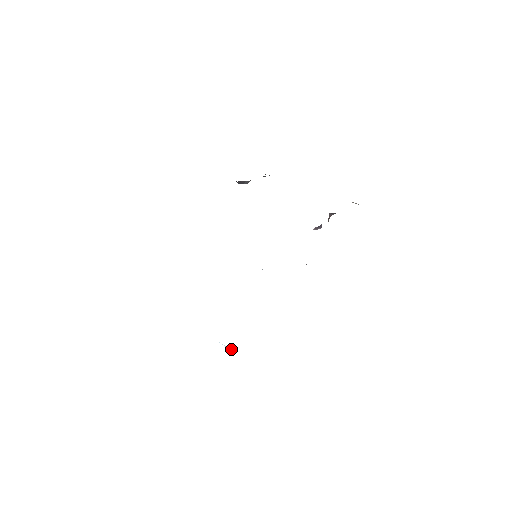
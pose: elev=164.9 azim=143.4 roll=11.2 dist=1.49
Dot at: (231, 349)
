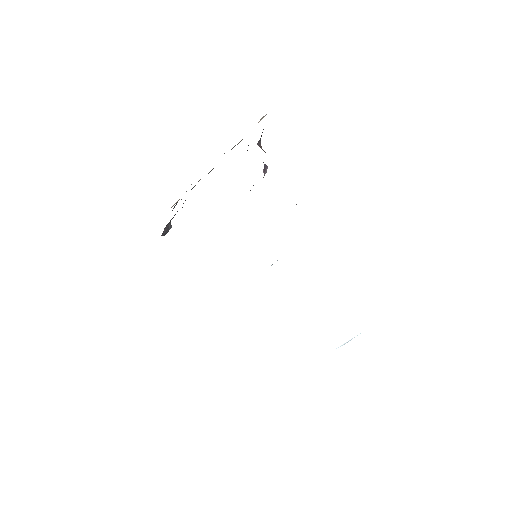
Dot at: occluded
